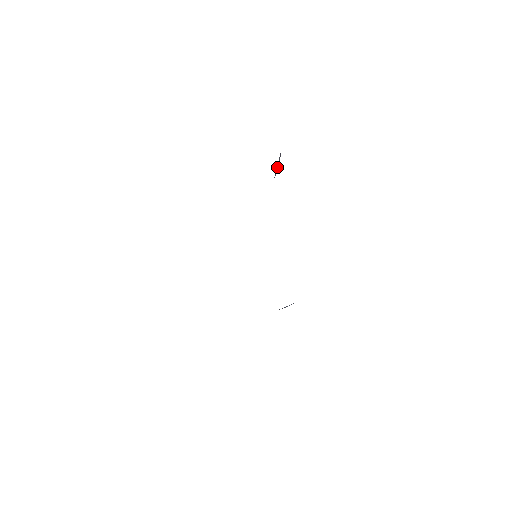
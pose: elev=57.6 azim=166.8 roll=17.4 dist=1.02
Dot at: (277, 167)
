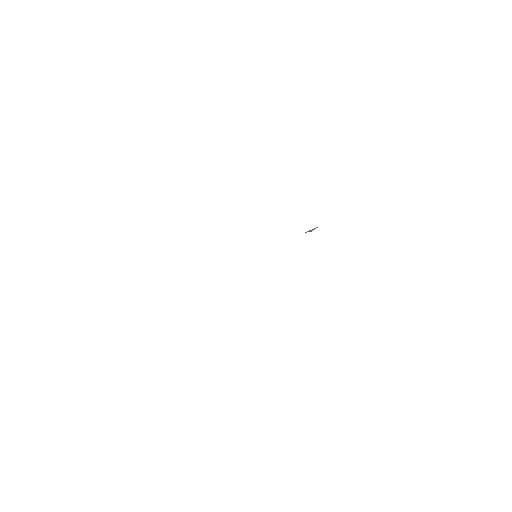
Dot at: (311, 230)
